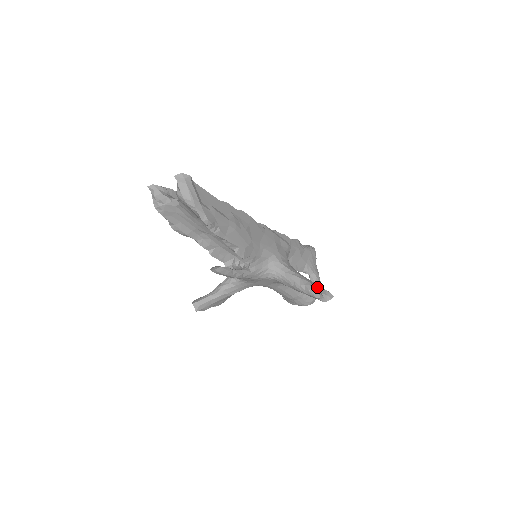
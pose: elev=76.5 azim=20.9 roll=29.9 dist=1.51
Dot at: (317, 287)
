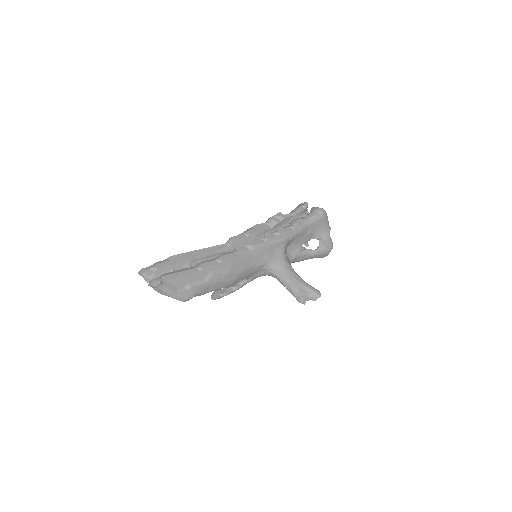
Dot at: (304, 292)
